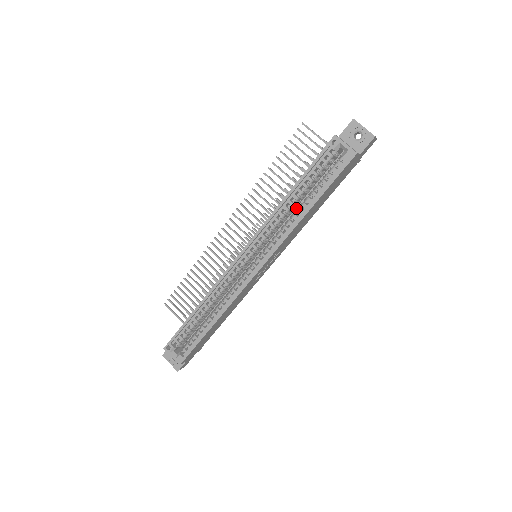
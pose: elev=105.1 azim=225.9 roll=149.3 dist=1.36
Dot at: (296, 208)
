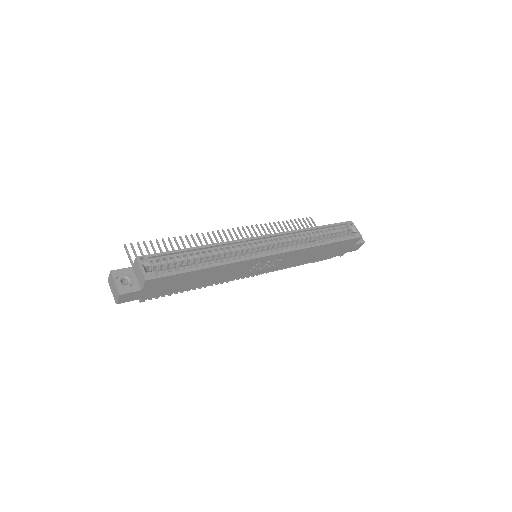
Dot at: occluded
